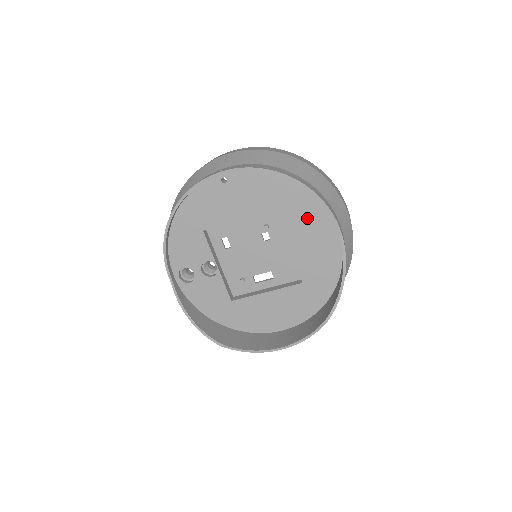
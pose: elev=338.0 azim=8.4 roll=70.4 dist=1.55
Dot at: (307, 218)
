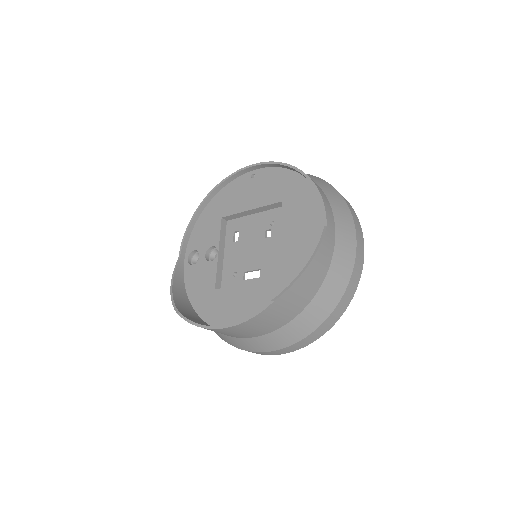
Dot at: (304, 212)
